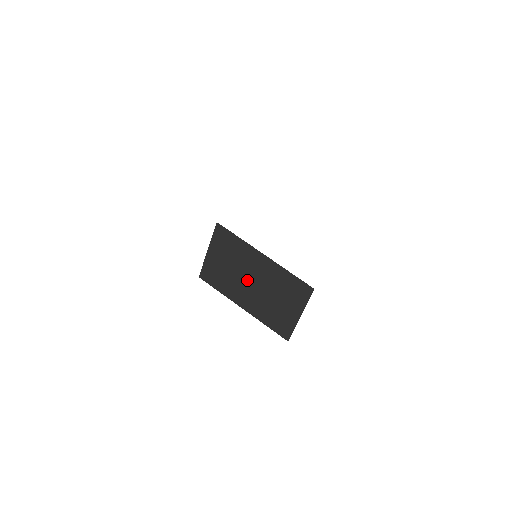
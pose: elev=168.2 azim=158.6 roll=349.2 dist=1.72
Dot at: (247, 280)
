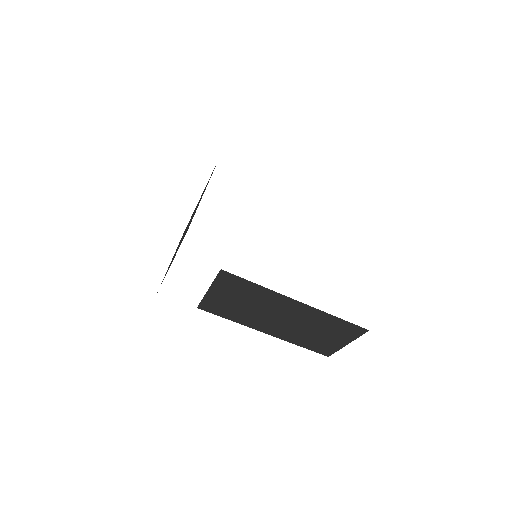
Dot at: (273, 317)
